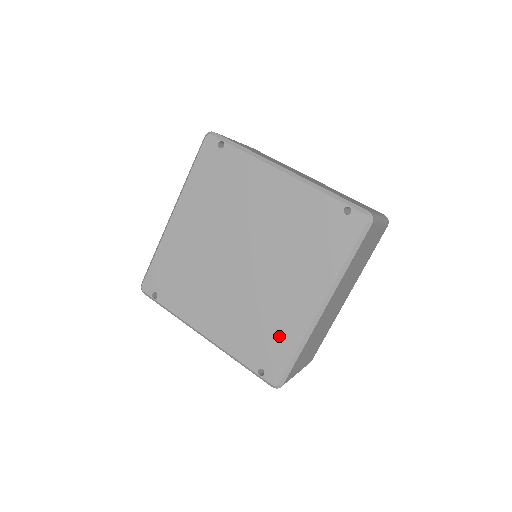
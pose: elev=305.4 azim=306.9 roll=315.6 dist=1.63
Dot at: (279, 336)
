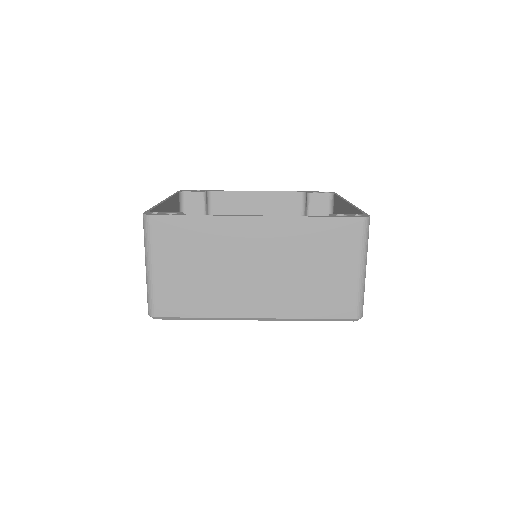
Dot at: occluded
